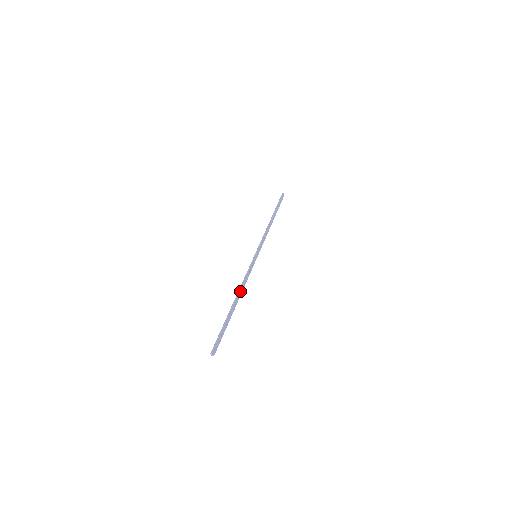
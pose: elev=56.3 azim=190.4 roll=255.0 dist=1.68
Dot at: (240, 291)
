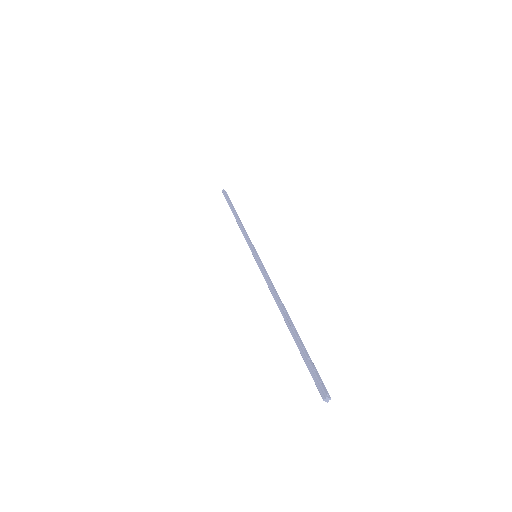
Dot at: (277, 300)
